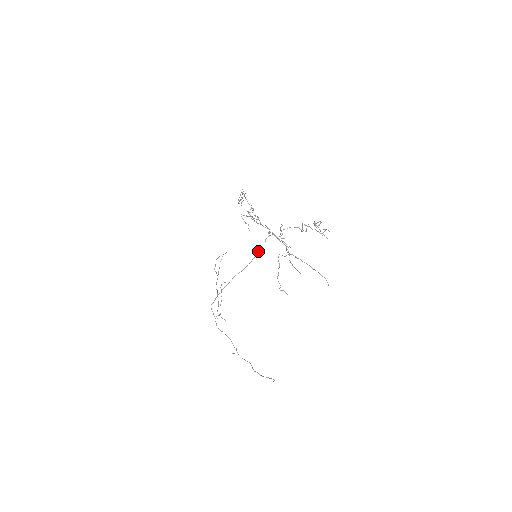
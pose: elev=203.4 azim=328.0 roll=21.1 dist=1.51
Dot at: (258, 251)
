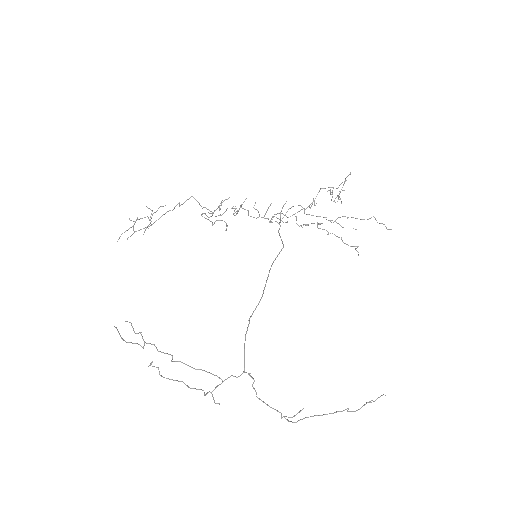
Dot at: (279, 233)
